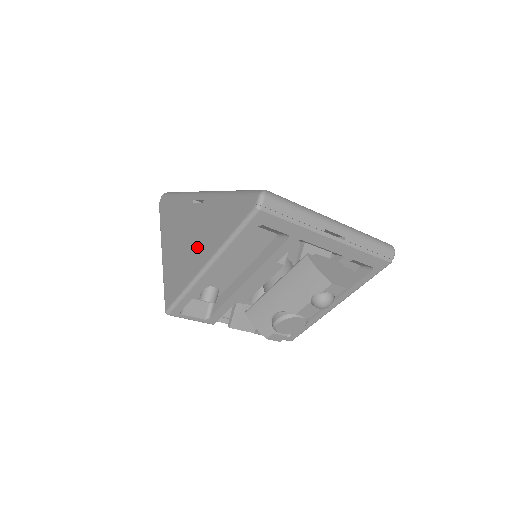
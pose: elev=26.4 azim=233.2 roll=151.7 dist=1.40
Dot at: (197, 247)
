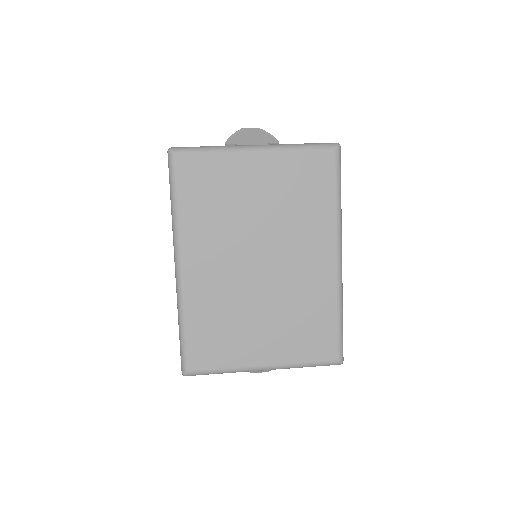
Dot at: occluded
